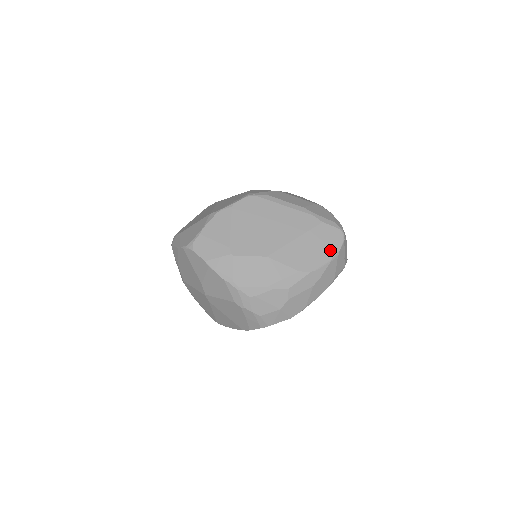
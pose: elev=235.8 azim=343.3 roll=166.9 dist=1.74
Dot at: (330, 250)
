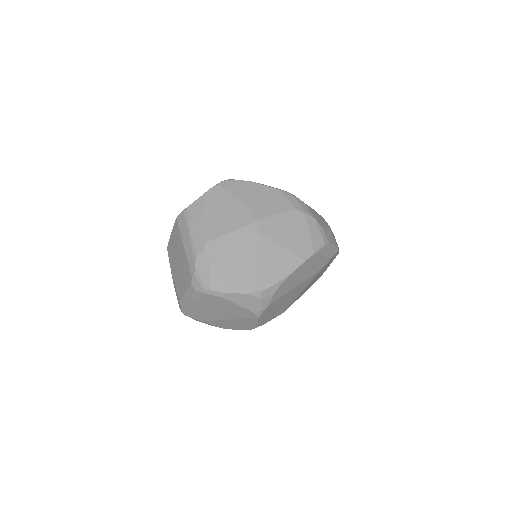
Dot at: occluded
